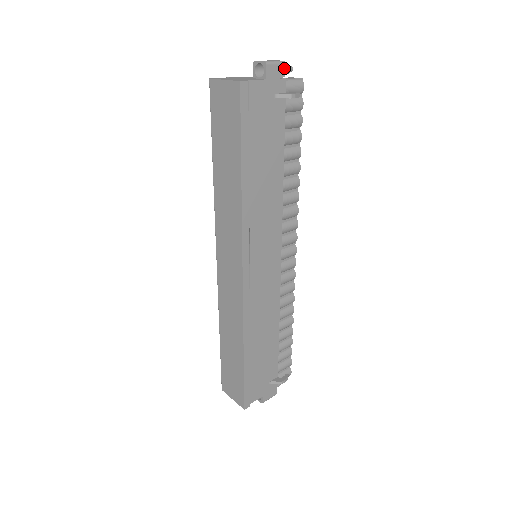
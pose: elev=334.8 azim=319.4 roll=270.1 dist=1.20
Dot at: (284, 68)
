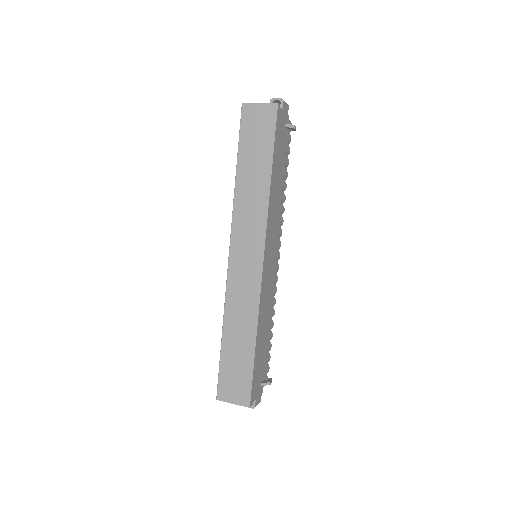
Dot at: (288, 108)
